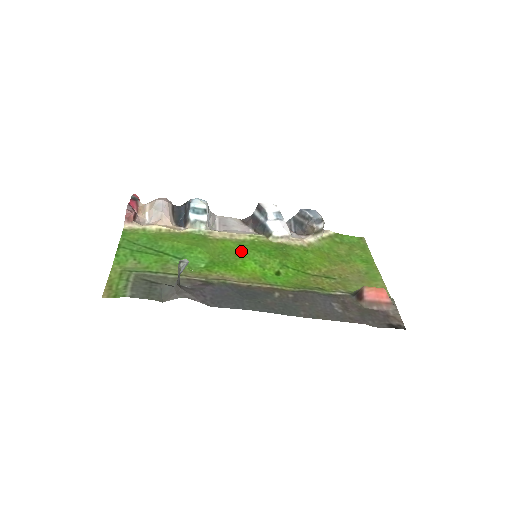
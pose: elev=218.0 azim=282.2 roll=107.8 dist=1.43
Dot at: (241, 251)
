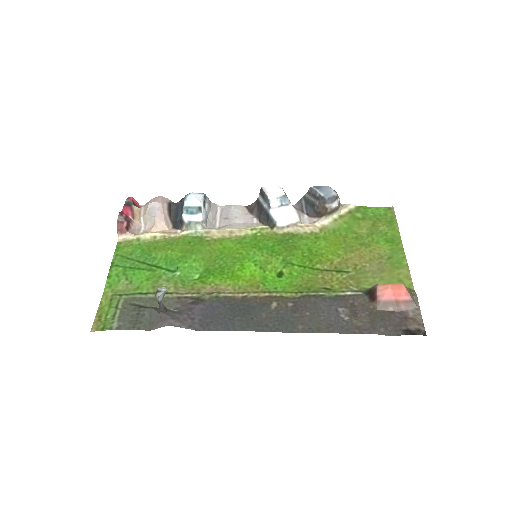
Dot at: (240, 251)
